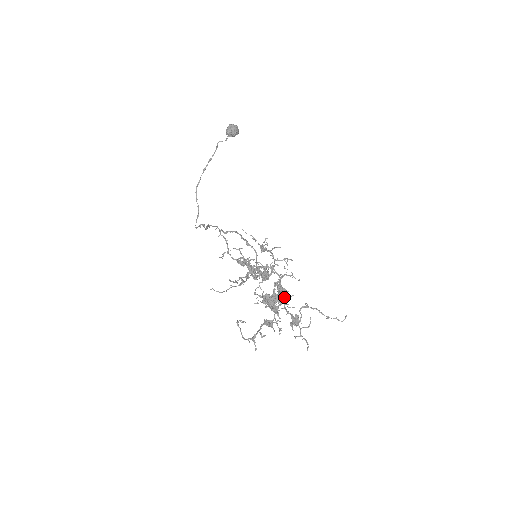
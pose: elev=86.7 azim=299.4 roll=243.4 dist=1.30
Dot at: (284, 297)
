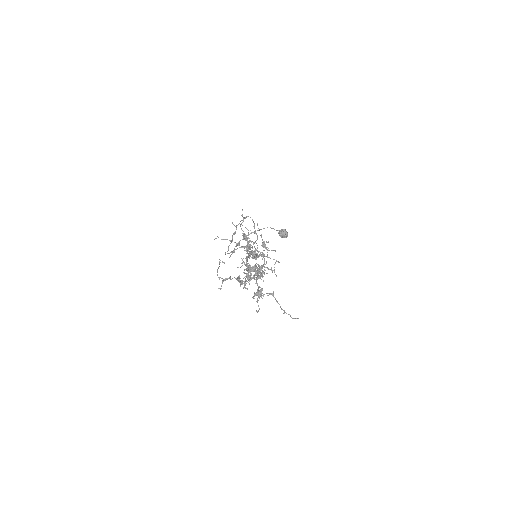
Dot at: (260, 272)
